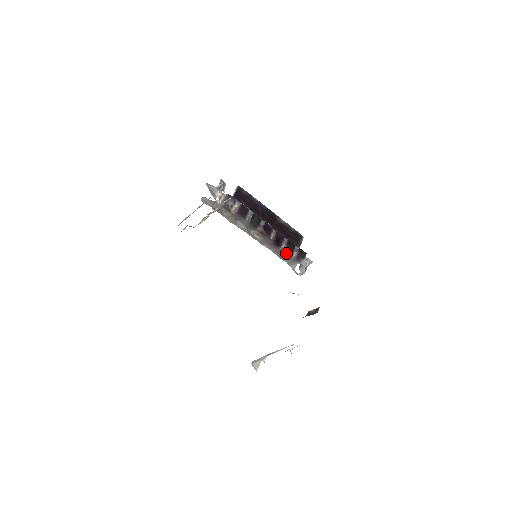
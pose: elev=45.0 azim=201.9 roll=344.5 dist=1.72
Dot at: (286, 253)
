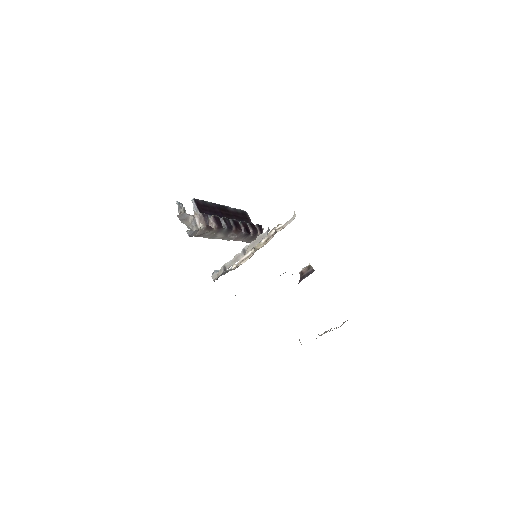
Dot at: (254, 236)
